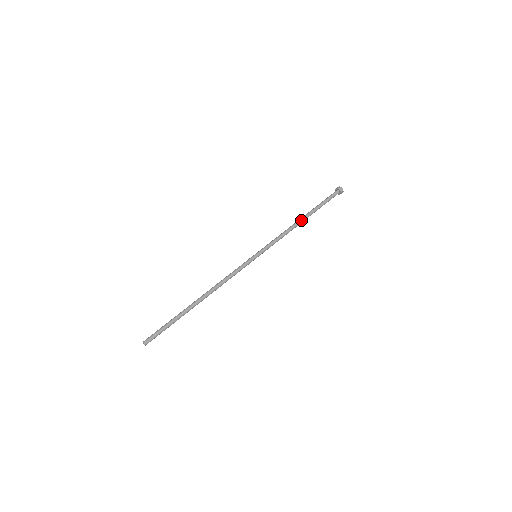
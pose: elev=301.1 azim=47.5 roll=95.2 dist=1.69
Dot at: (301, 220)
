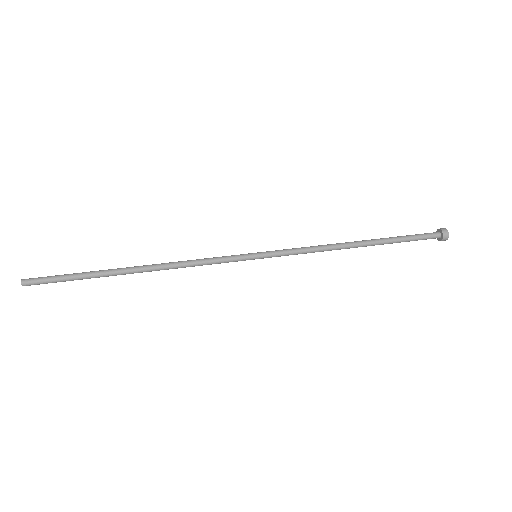
Dot at: (356, 245)
